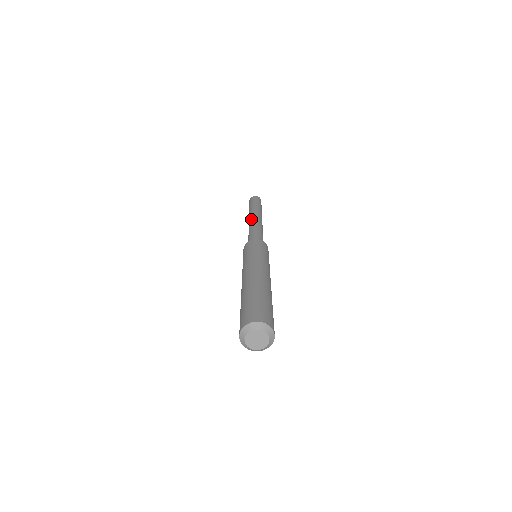
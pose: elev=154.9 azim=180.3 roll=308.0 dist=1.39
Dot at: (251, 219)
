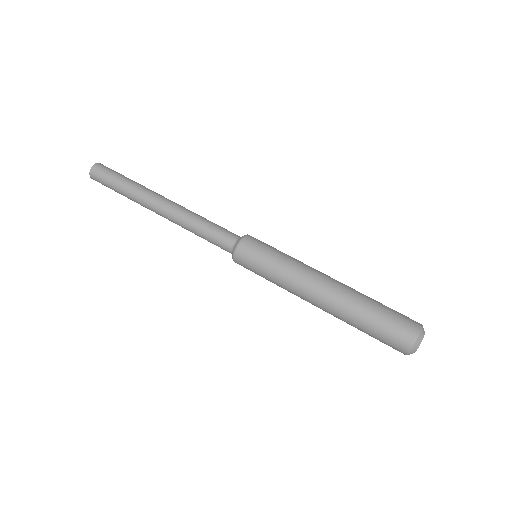
Dot at: (167, 208)
